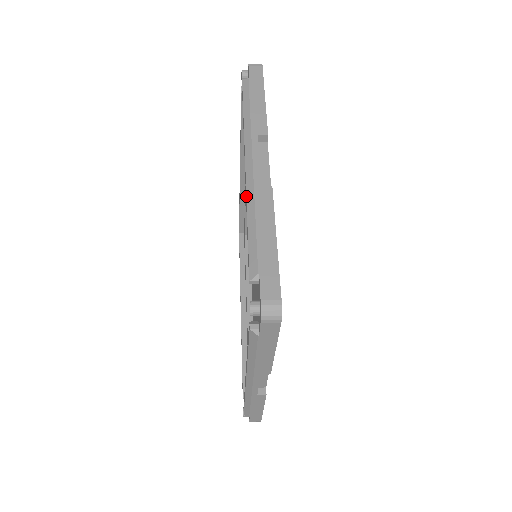
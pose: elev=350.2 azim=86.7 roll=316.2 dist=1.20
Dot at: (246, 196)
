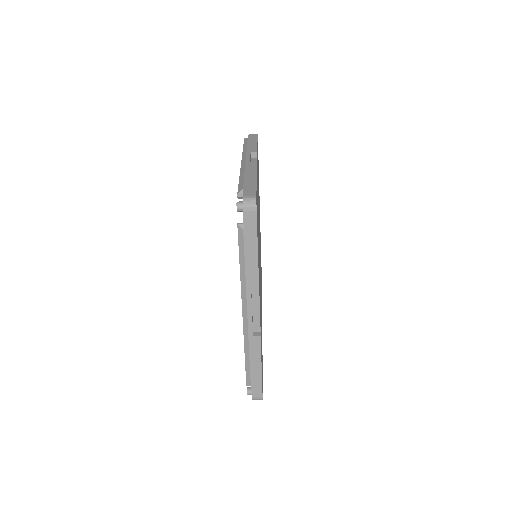
Dot at: (240, 171)
